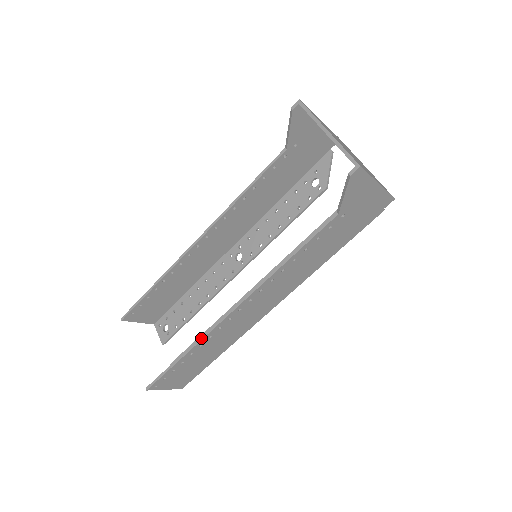
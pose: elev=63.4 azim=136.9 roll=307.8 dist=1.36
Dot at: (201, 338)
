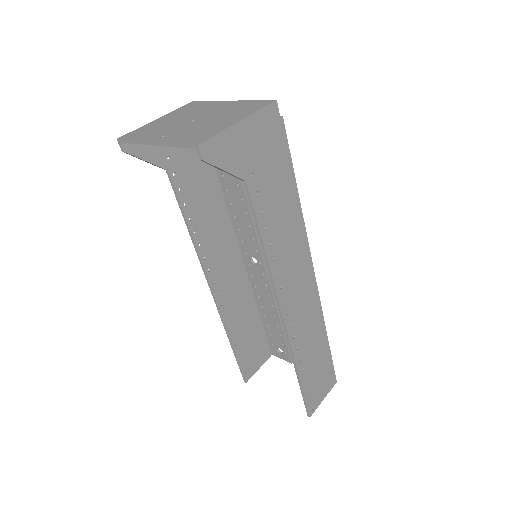
Dot at: (292, 357)
